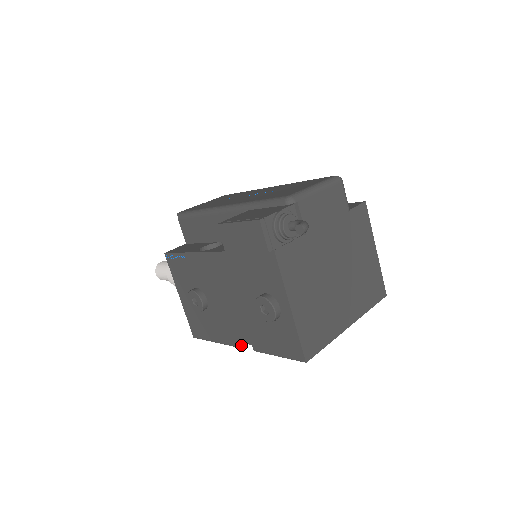
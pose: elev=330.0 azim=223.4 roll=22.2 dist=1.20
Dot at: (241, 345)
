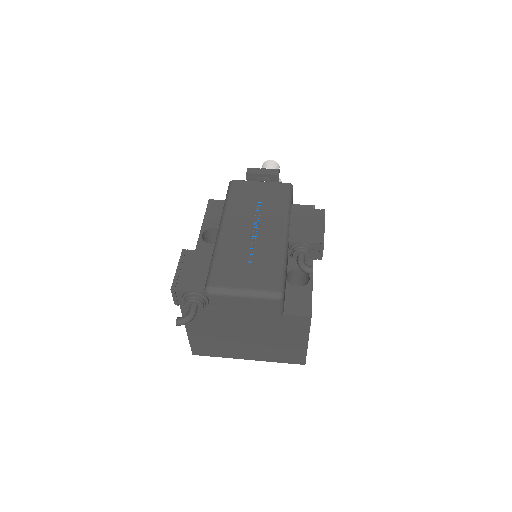
Dot at: occluded
